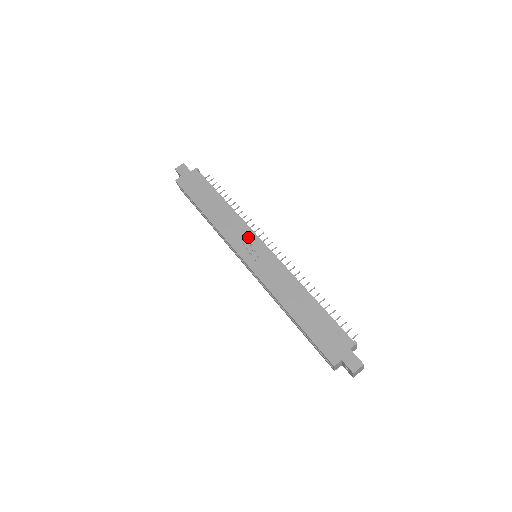
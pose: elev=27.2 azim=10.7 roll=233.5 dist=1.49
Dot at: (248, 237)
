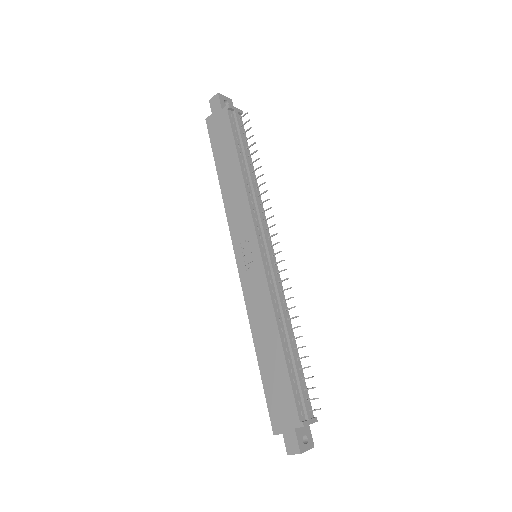
Dot at: (248, 232)
